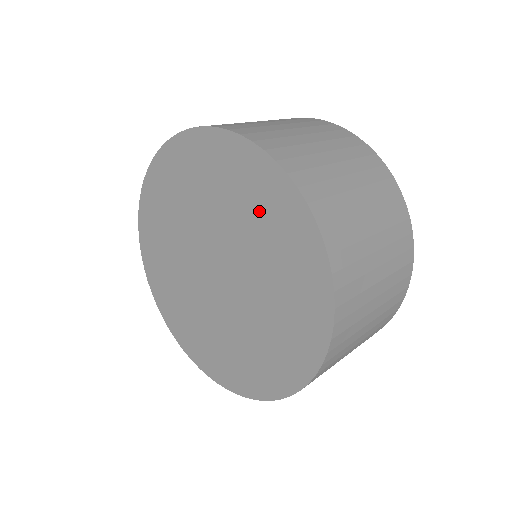
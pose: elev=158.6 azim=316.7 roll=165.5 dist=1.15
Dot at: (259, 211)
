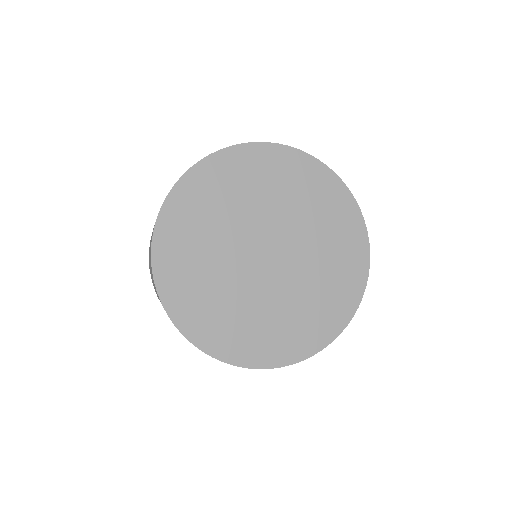
Dot at: (295, 187)
